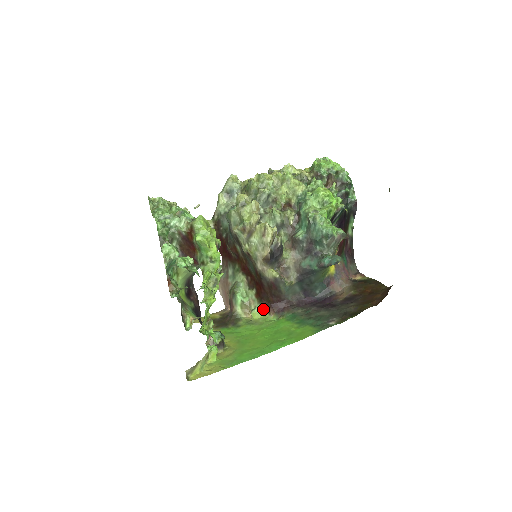
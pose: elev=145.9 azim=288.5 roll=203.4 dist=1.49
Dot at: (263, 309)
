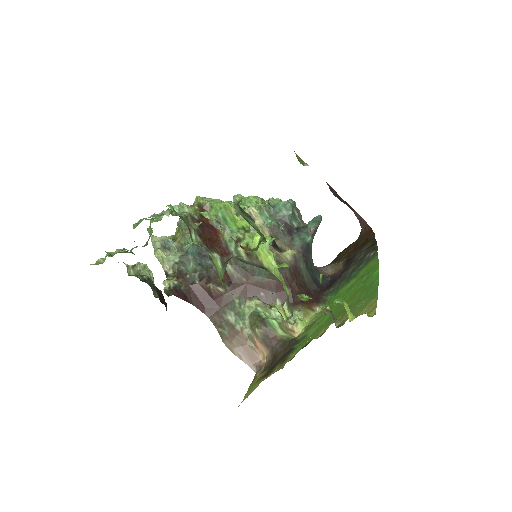
Dot at: (304, 310)
